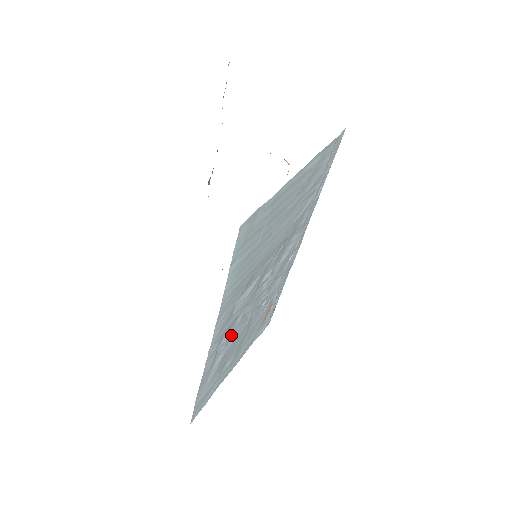
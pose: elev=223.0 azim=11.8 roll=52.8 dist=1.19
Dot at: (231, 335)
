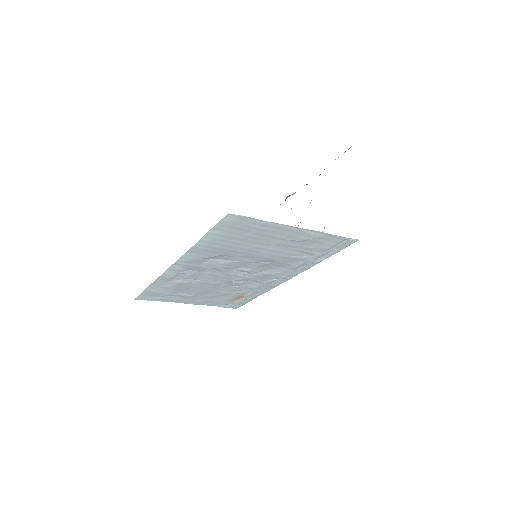
Dot at: (196, 276)
